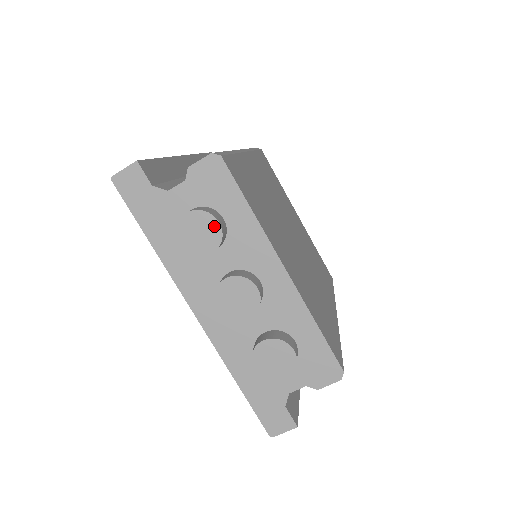
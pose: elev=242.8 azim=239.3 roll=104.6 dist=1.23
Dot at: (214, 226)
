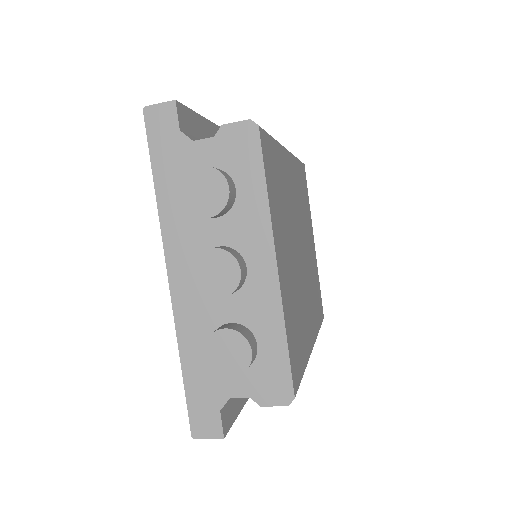
Dot at: (223, 190)
